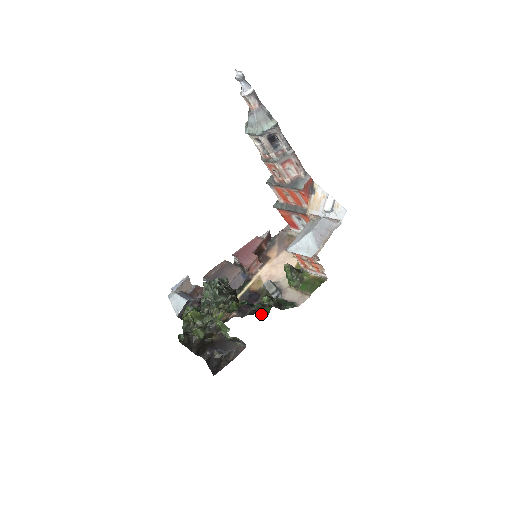
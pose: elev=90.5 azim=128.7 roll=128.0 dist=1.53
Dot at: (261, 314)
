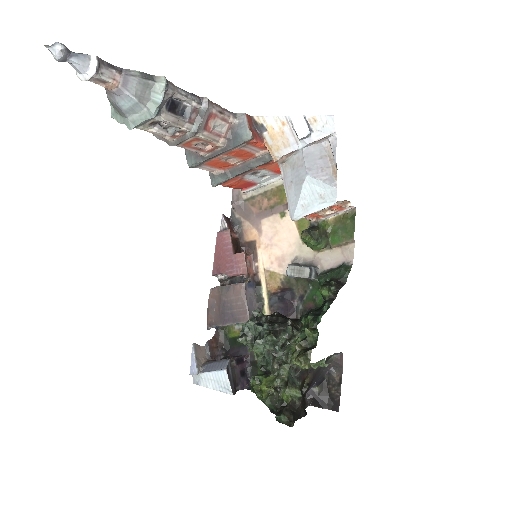
Dot at: (319, 307)
